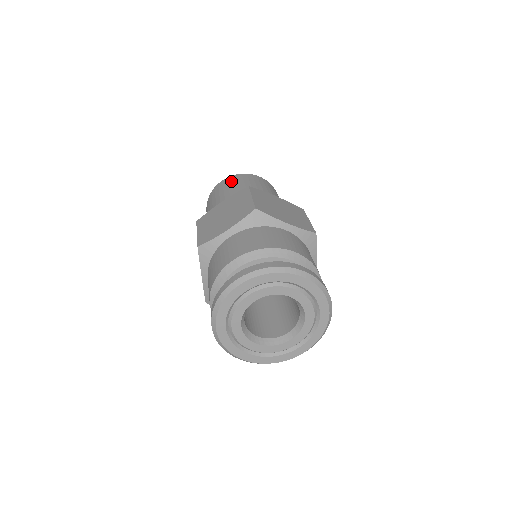
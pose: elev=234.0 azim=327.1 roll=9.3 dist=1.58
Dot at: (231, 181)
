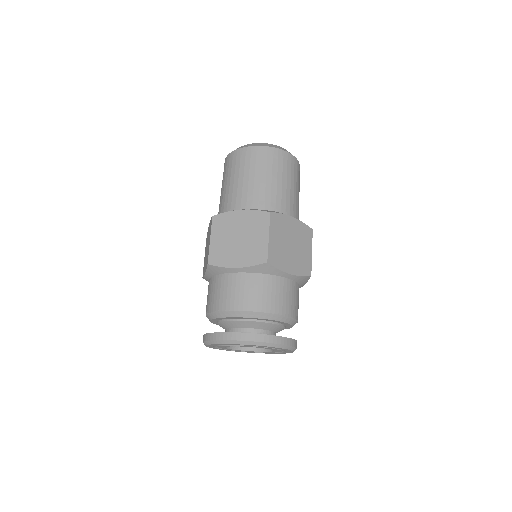
Dot at: (225, 169)
